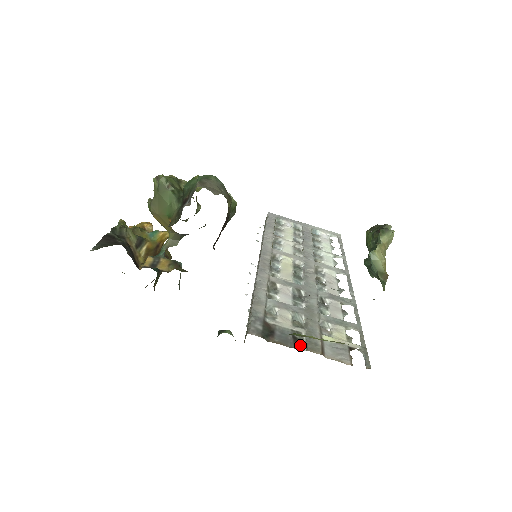
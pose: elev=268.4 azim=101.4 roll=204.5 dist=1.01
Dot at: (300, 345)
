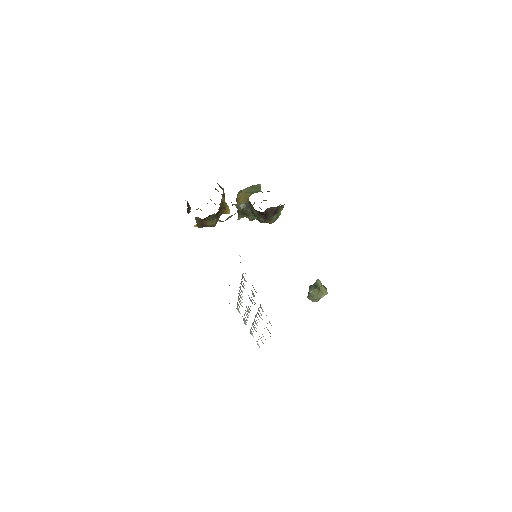
Dot at: occluded
